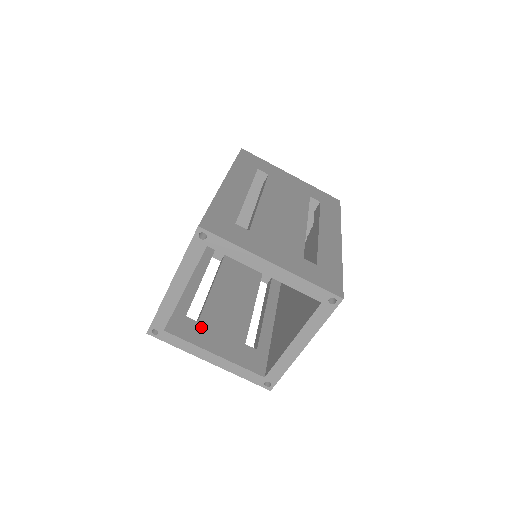
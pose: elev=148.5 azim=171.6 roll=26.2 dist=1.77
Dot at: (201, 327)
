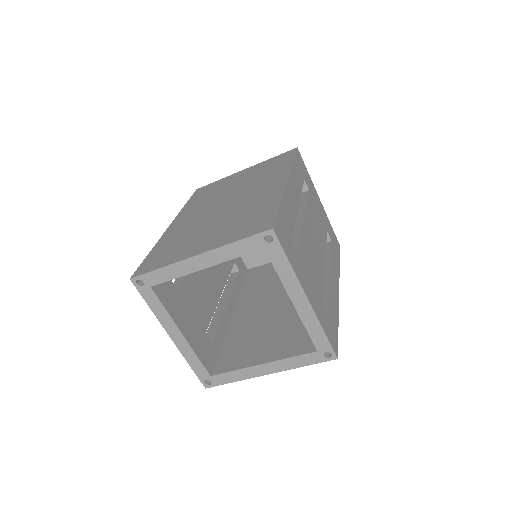
Dot at: (179, 298)
